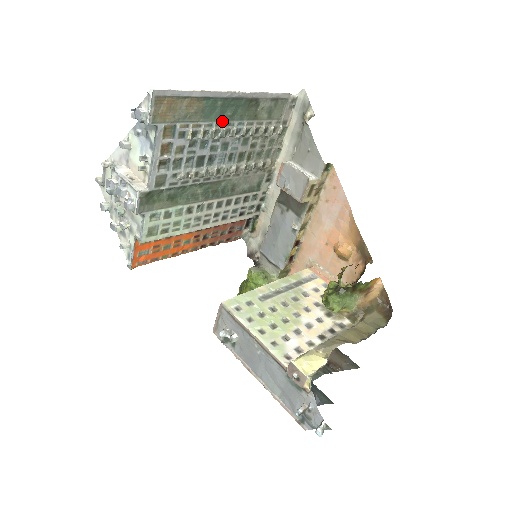
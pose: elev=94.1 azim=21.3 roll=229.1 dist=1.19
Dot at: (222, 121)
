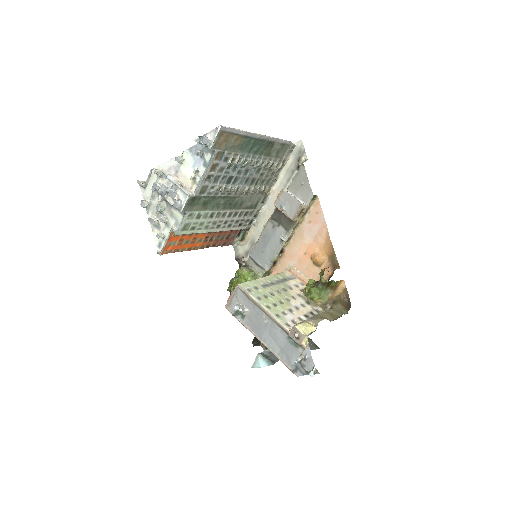
Dot at: (250, 154)
